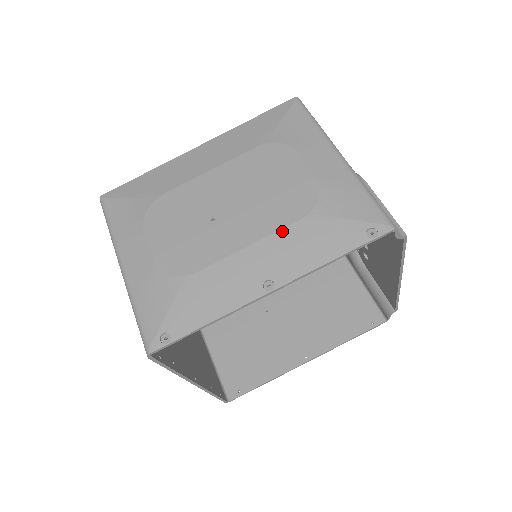
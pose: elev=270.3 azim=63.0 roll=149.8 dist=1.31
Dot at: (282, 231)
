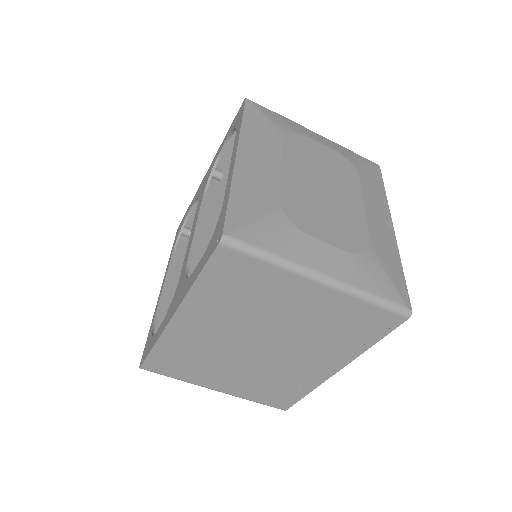
Dot at: (362, 188)
